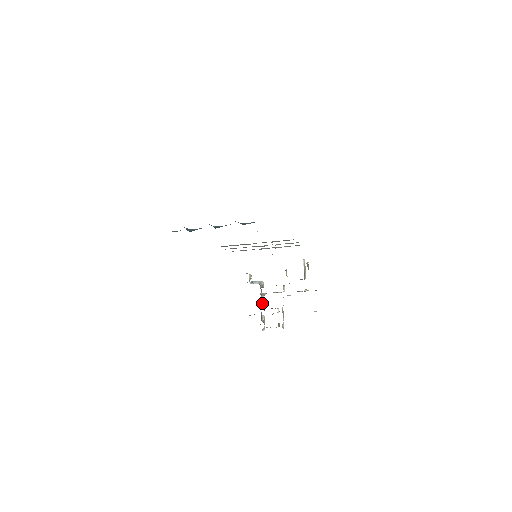
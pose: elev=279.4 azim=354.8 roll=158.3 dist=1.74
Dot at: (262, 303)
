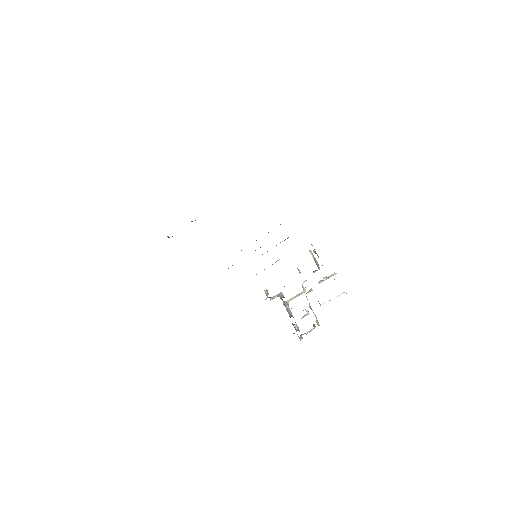
Dot at: (289, 313)
